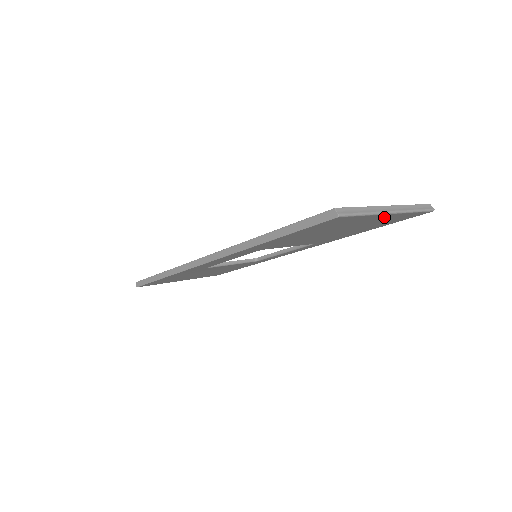
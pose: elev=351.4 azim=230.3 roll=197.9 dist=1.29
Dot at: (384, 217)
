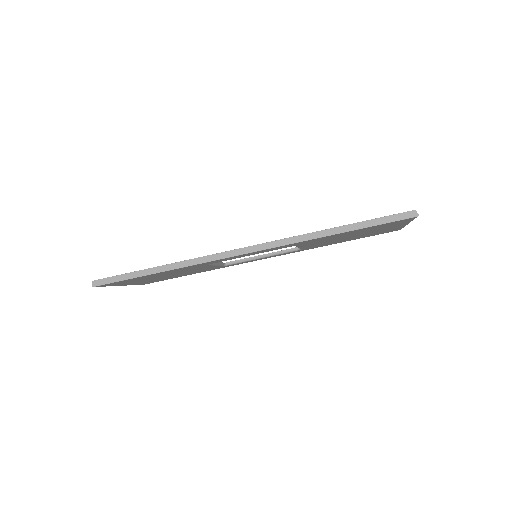
Dot at: occluded
